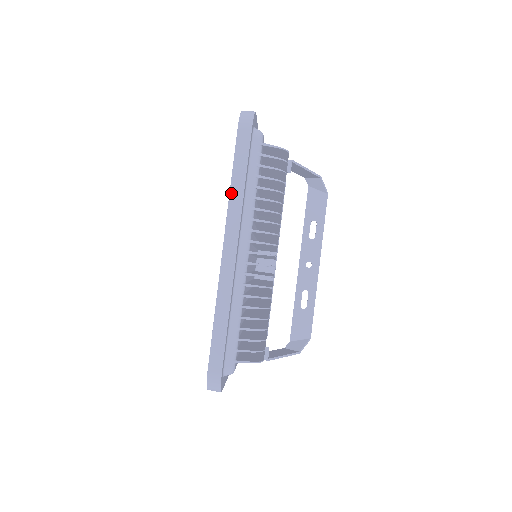
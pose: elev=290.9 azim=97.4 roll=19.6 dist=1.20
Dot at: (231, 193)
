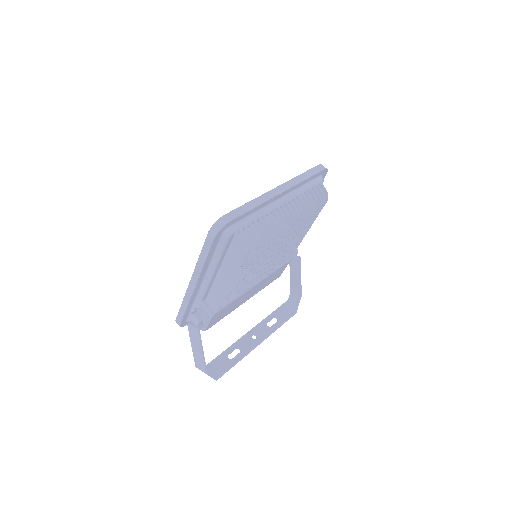
Dot at: (297, 177)
